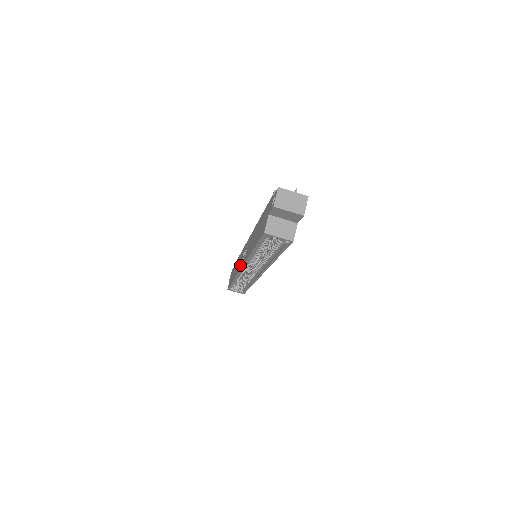
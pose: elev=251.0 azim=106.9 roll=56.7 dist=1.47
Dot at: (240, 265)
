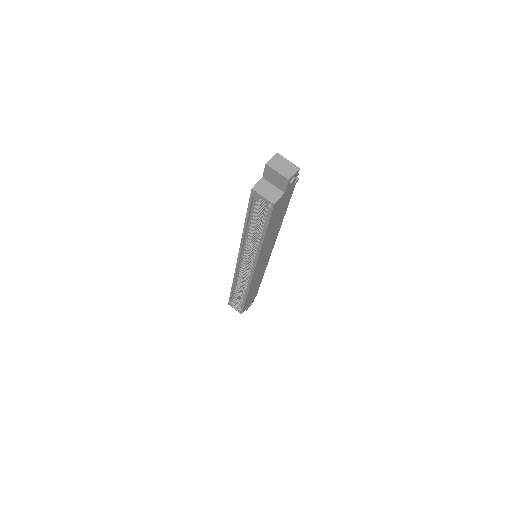
Dot at: occluded
